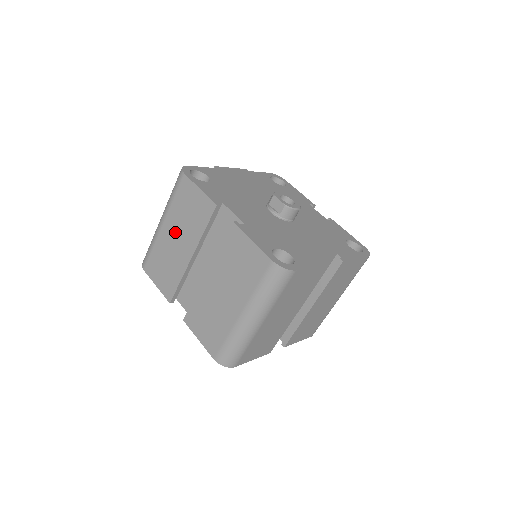
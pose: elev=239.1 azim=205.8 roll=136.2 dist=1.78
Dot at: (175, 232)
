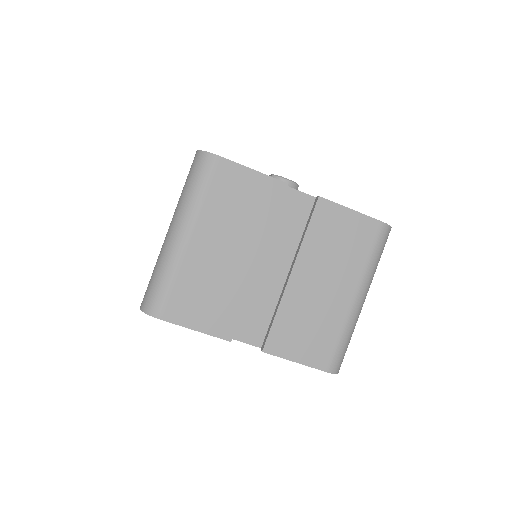
Dot at: occluded
